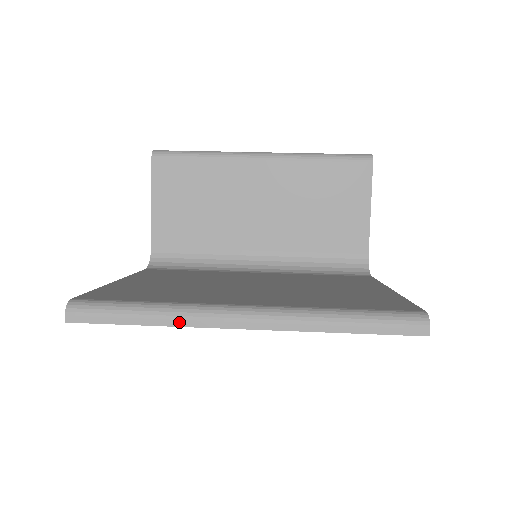
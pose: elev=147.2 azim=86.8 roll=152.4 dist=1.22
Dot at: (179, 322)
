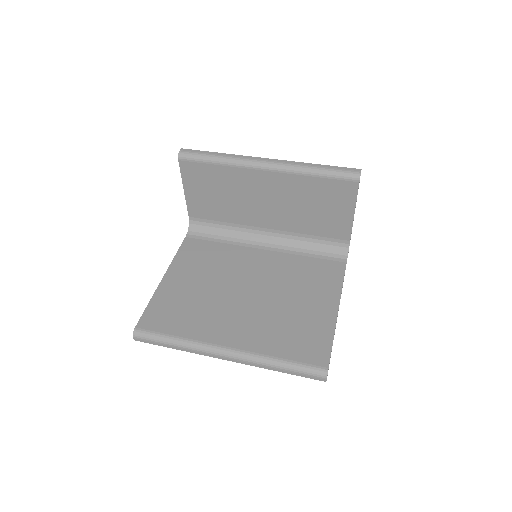
Dot at: (192, 351)
